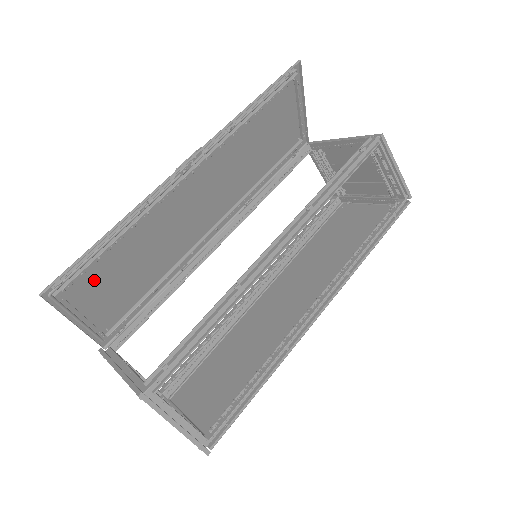
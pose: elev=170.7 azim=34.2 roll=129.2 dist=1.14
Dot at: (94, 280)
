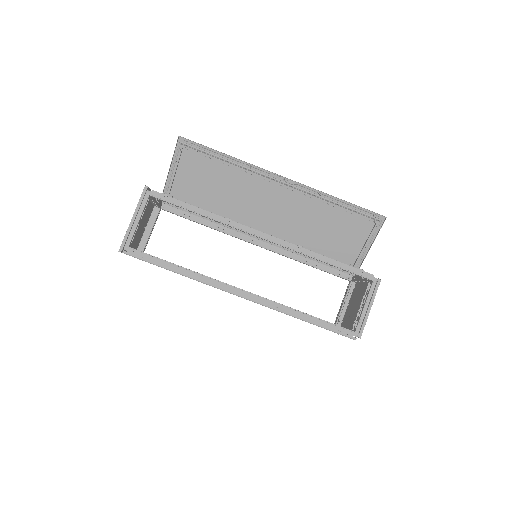
Dot at: (197, 165)
